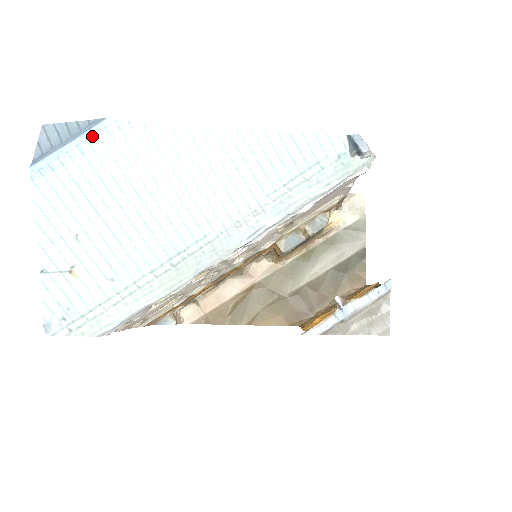
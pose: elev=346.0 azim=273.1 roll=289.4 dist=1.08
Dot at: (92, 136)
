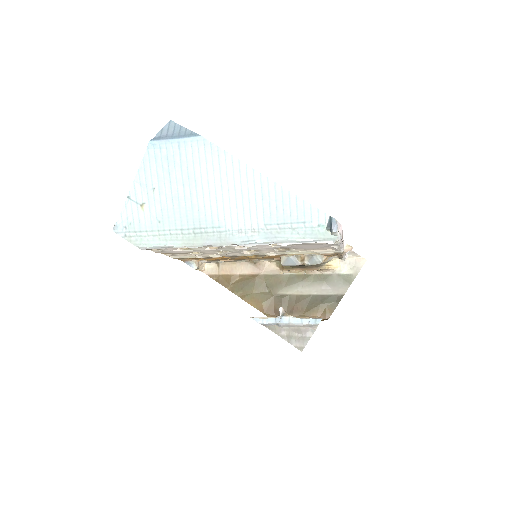
Dot at: (188, 141)
